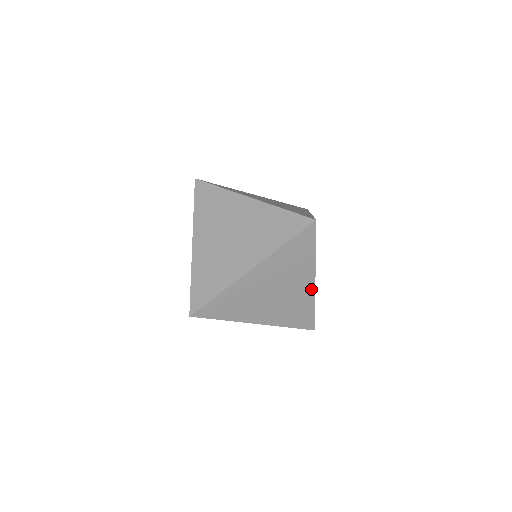
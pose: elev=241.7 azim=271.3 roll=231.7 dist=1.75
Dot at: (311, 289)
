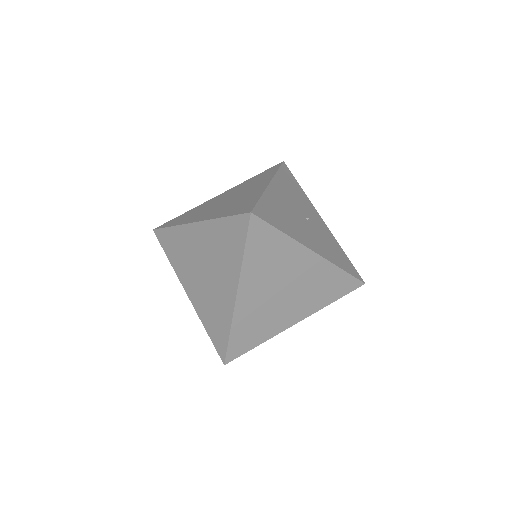
Dot at: (319, 261)
